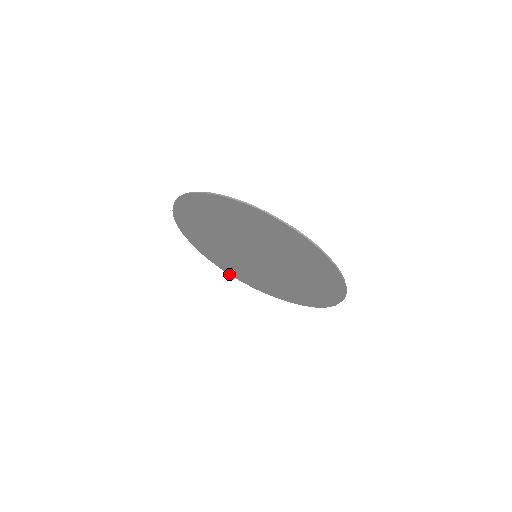
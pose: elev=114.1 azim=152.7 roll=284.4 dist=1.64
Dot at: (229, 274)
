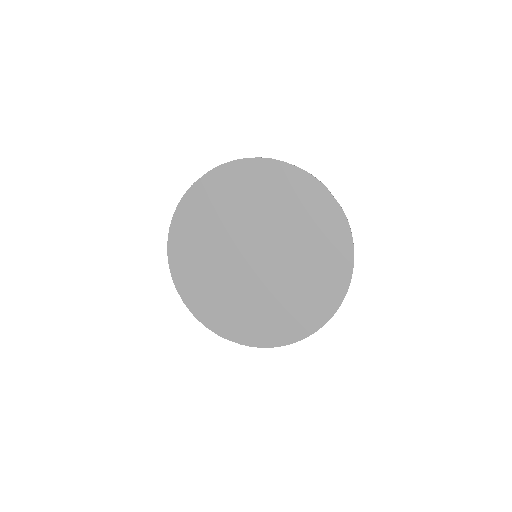
Dot at: occluded
